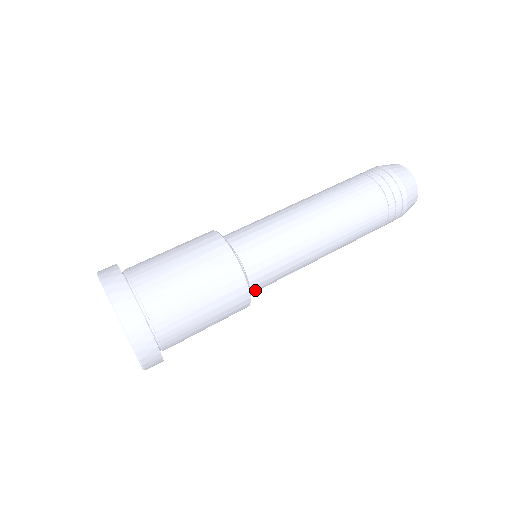
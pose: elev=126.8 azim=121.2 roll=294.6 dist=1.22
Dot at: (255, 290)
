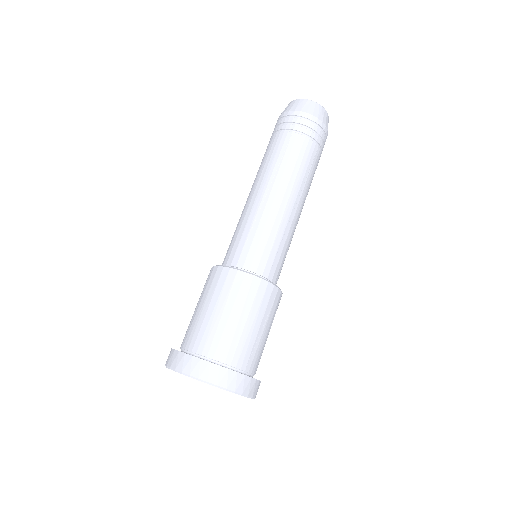
Dot at: occluded
